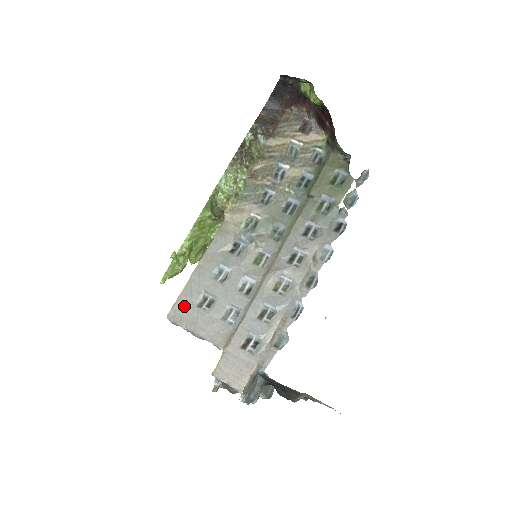
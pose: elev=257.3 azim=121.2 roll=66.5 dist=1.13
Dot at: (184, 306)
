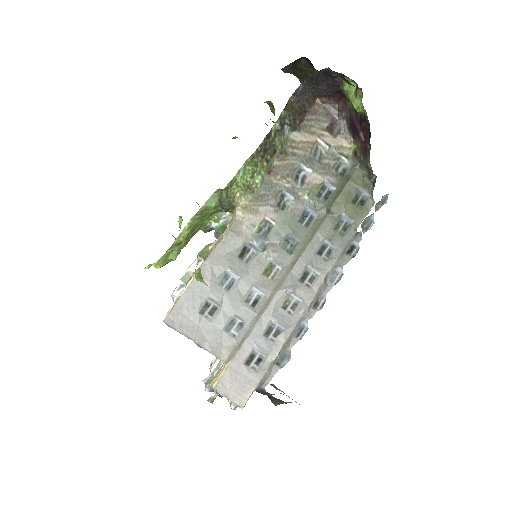
Dot at: (184, 311)
